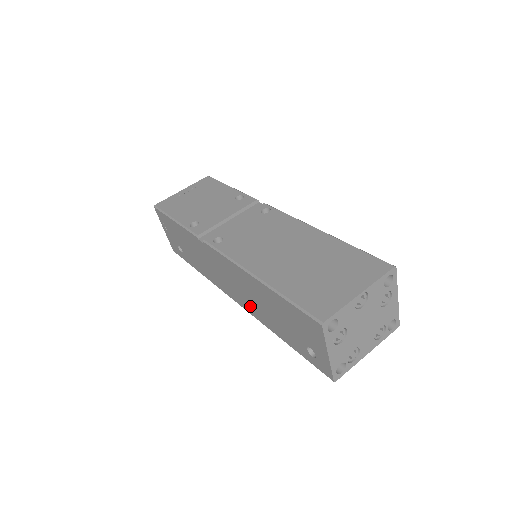
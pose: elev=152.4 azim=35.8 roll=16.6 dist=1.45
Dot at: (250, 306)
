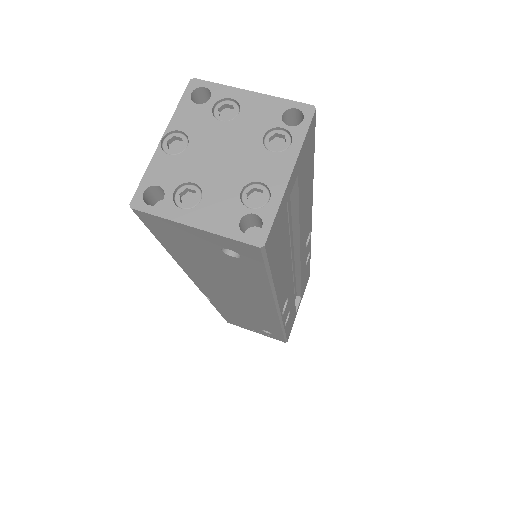
Dot at: (255, 298)
